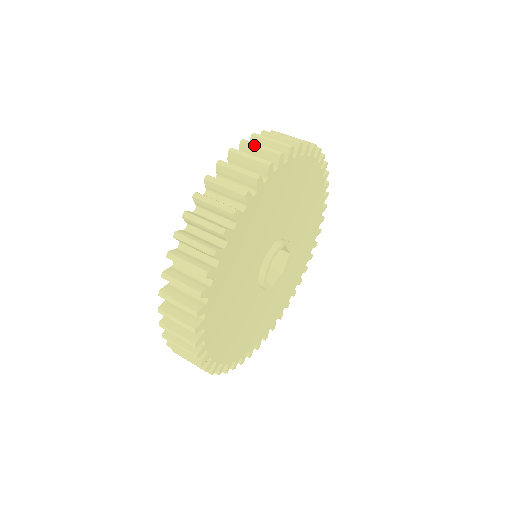
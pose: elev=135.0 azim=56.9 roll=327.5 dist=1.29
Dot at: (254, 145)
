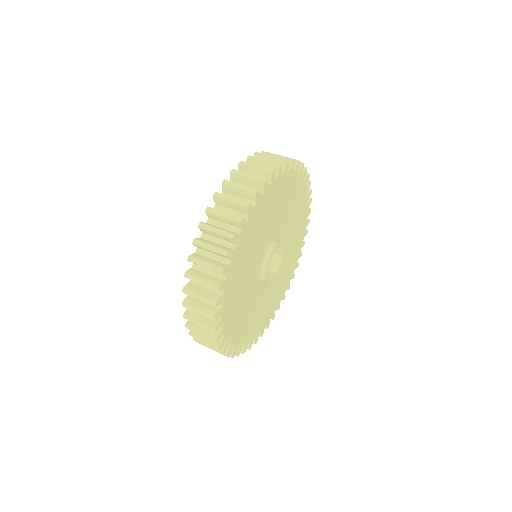
Dot at: (210, 230)
